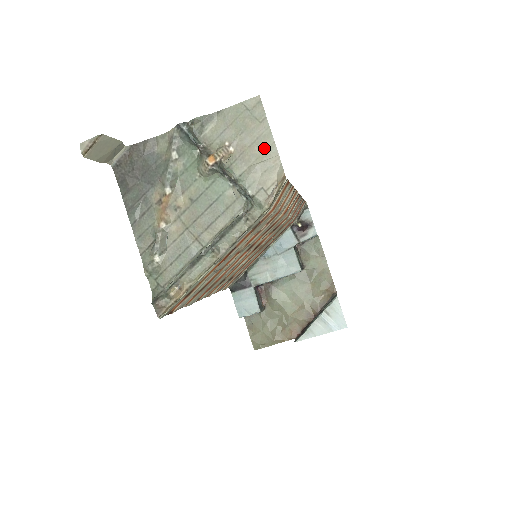
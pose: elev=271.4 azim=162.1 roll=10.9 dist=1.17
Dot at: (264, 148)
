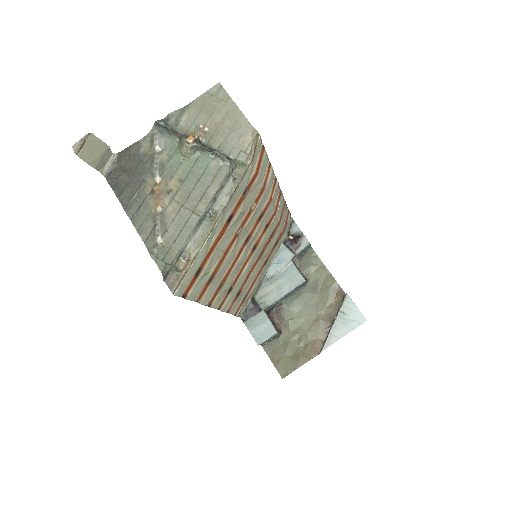
Dot at: (234, 119)
